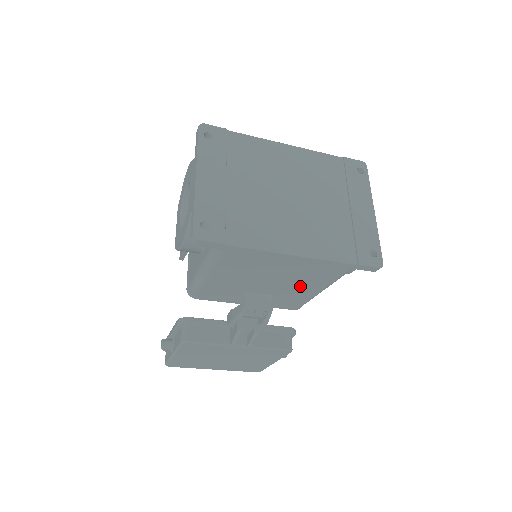
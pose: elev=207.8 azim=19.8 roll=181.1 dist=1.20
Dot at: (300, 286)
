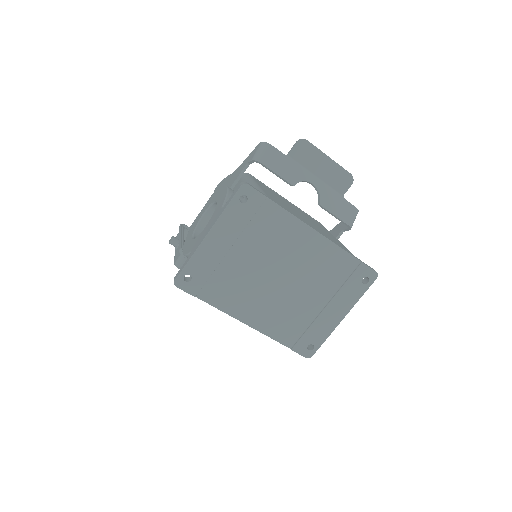
Dot at: occluded
